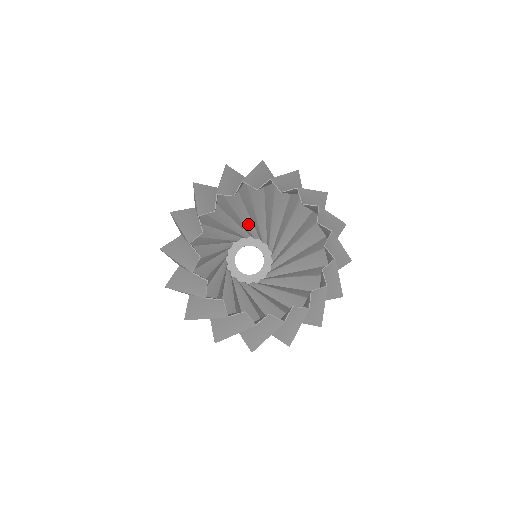
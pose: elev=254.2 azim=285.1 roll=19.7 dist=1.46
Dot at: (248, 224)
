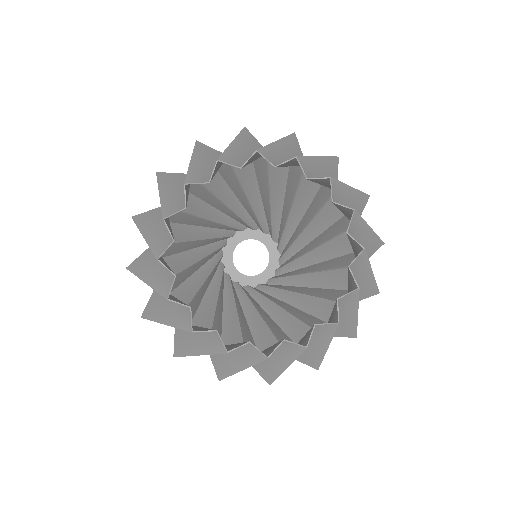
Dot at: (214, 234)
